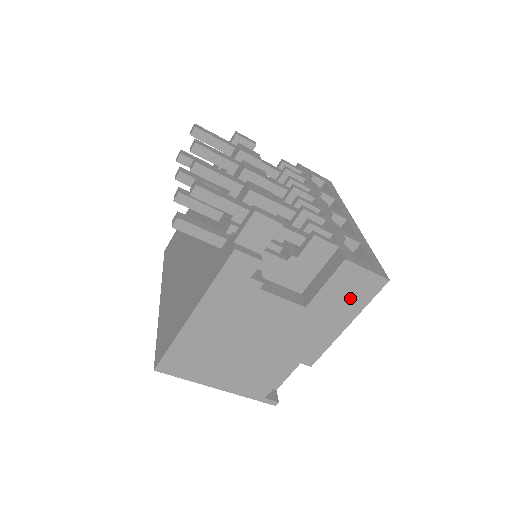
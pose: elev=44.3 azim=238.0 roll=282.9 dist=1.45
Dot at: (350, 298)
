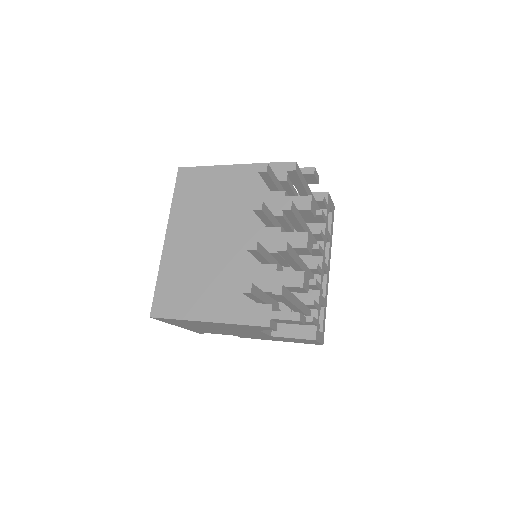
Dot at: (297, 341)
